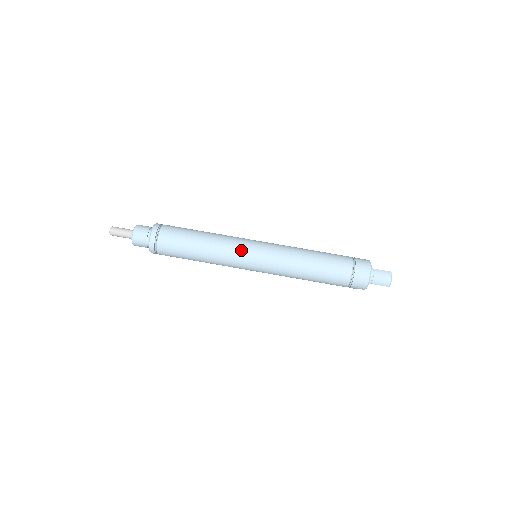
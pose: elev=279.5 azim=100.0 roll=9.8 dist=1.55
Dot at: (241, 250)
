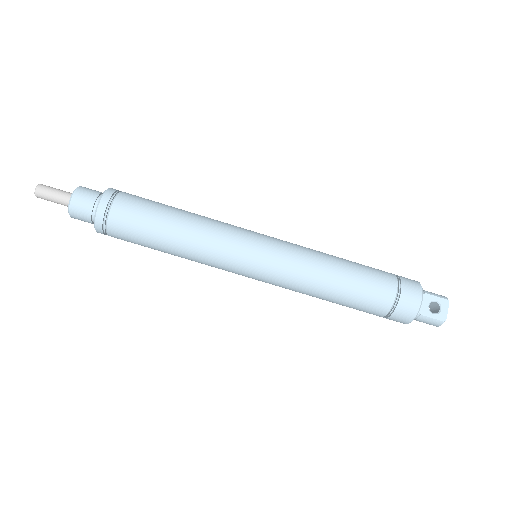
Dot at: (229, 270)
